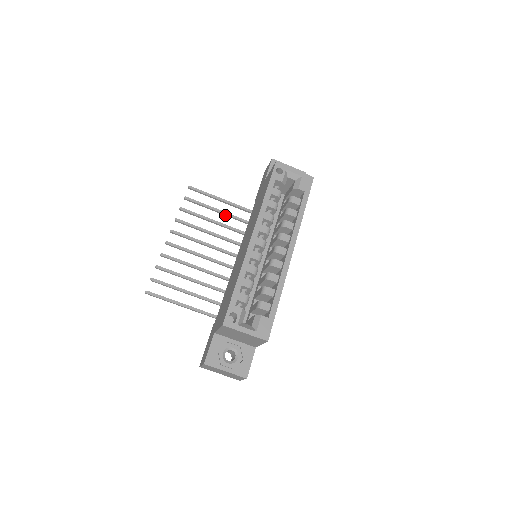
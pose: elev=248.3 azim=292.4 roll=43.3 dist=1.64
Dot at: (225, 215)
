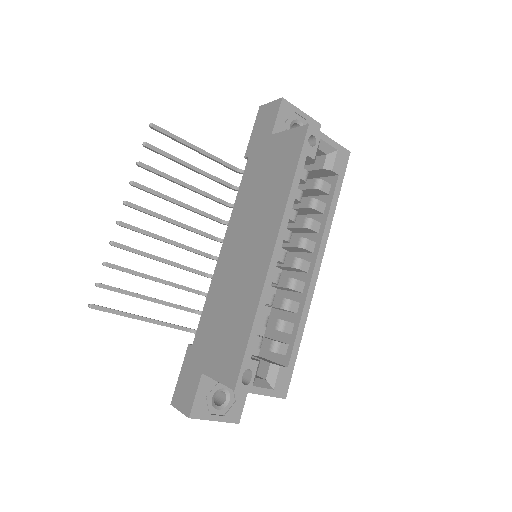
Dot at: occluded
